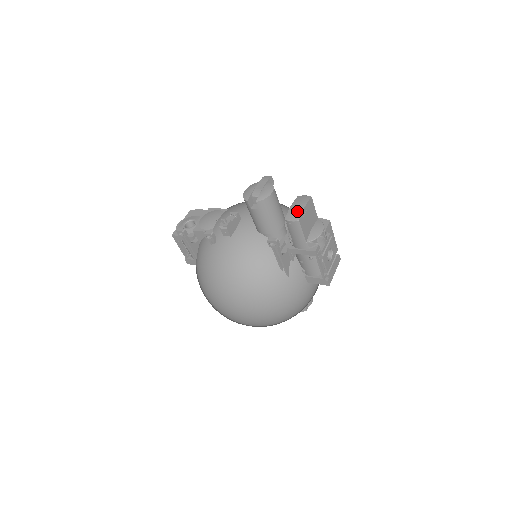
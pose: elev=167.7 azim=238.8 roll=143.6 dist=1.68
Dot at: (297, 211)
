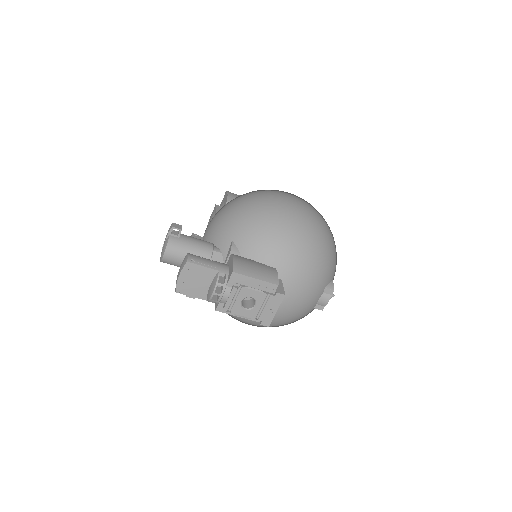
Dot at: (176, 280)
